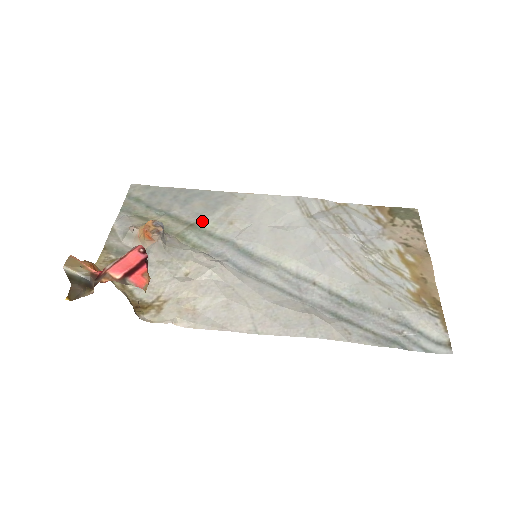
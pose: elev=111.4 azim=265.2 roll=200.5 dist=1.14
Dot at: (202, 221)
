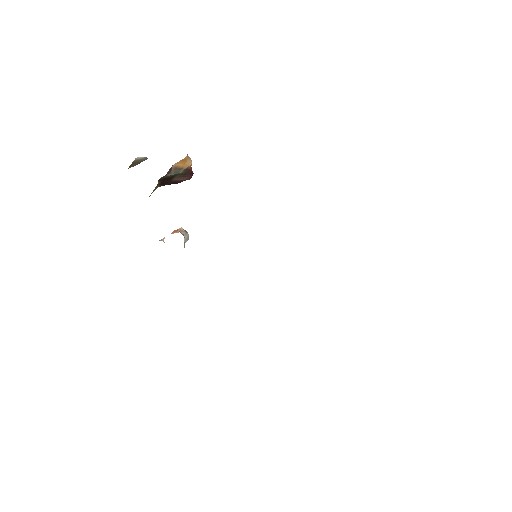
Dot at: occluded
